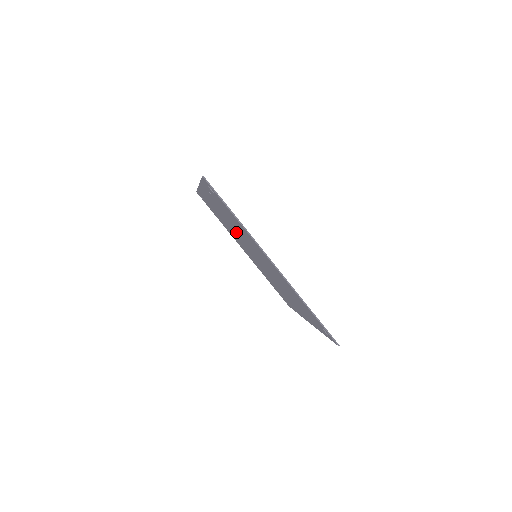
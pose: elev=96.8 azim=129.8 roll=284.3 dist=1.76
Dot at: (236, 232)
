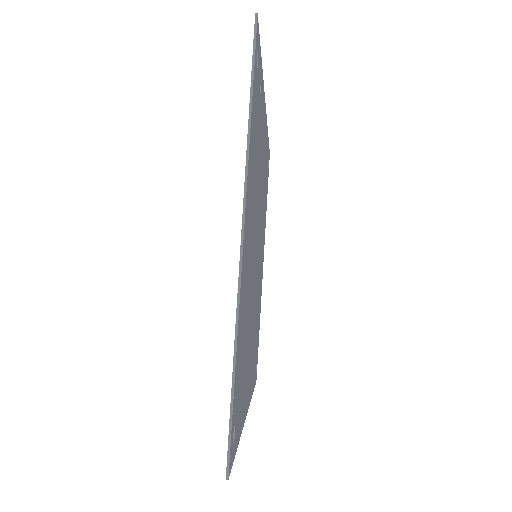
Dot at: occluded
